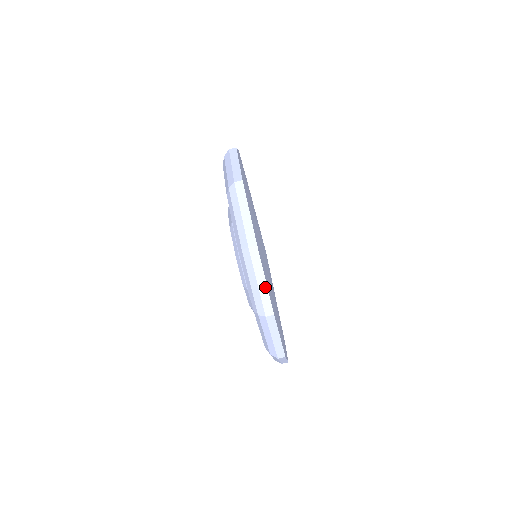
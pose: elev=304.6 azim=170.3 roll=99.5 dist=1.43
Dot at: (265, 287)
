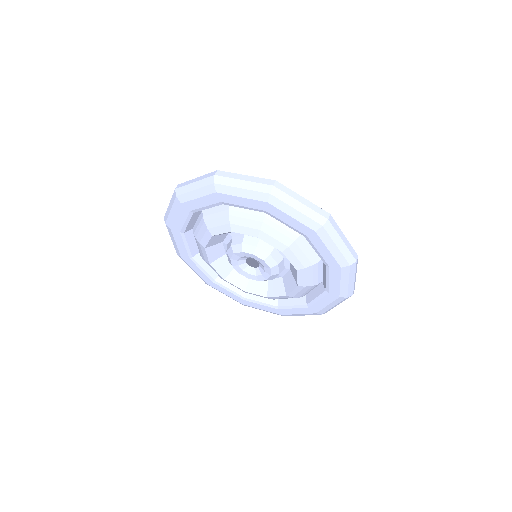
Dot at: (347, 241)
